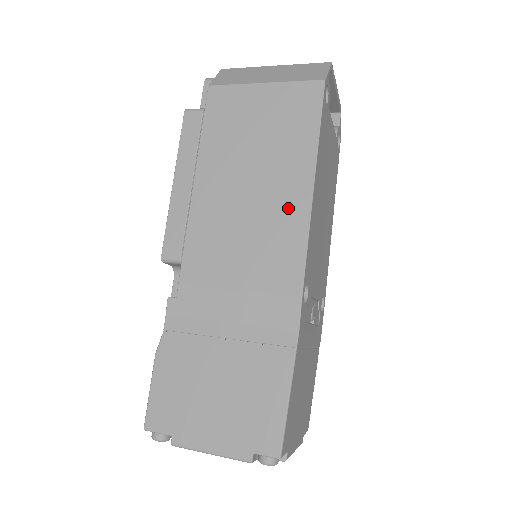
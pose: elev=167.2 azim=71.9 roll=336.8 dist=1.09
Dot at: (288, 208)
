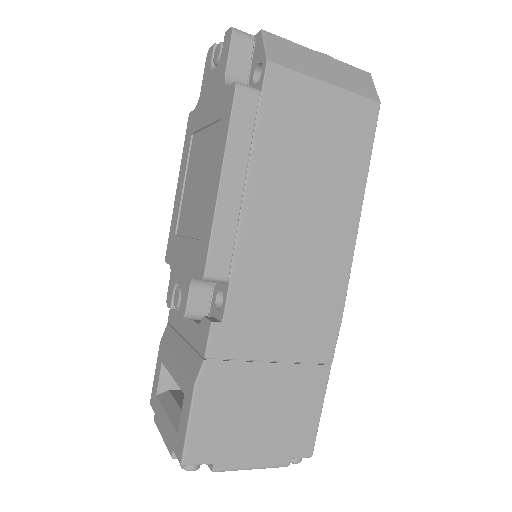
Dot at: (339, 233)
